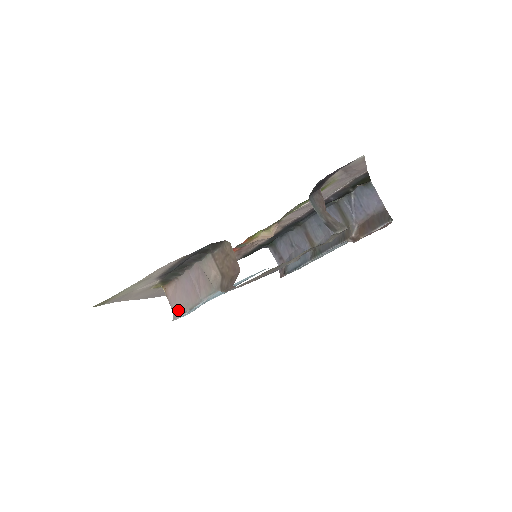
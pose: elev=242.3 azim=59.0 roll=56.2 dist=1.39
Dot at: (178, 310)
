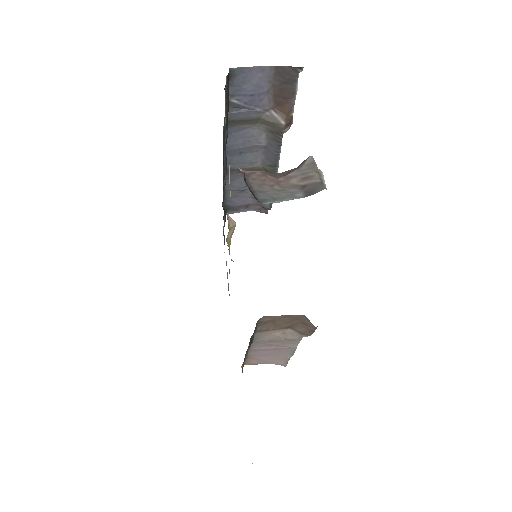
Dot at: (280, 363)
